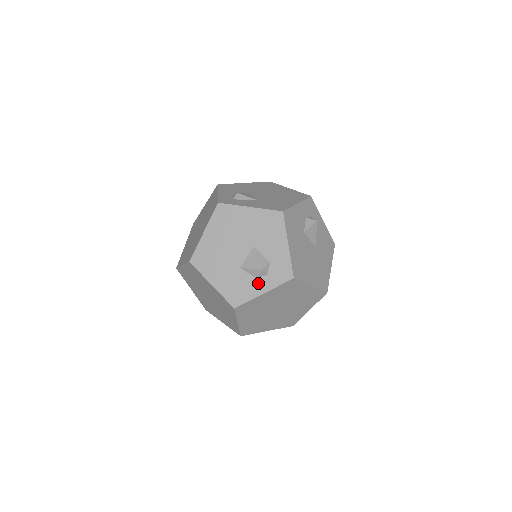
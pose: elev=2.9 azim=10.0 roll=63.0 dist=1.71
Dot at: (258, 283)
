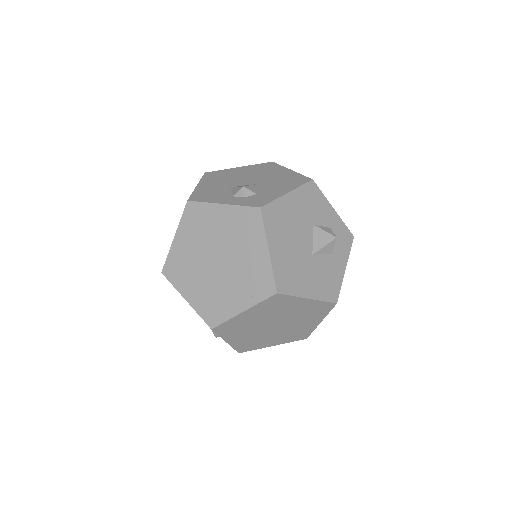
Dot at: (229, 198)
